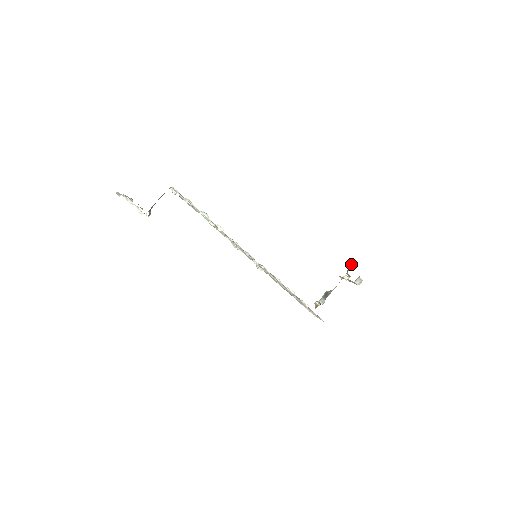
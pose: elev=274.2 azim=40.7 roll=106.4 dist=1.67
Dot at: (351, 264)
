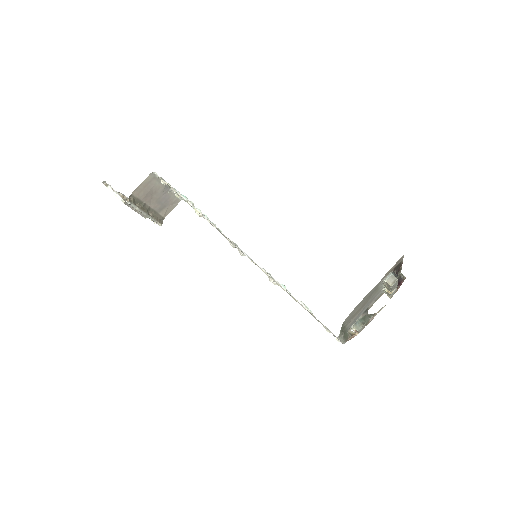
Dot at: (401, 275)
